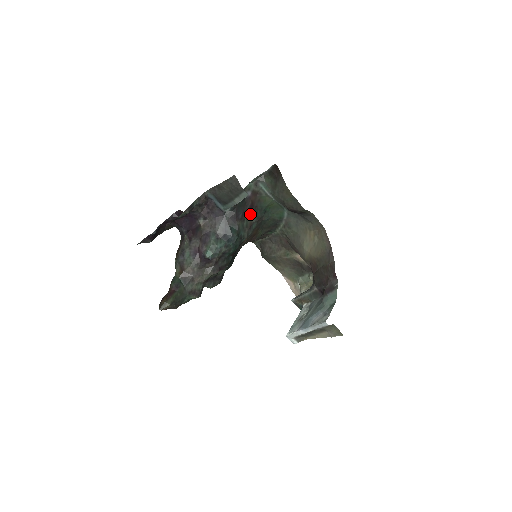
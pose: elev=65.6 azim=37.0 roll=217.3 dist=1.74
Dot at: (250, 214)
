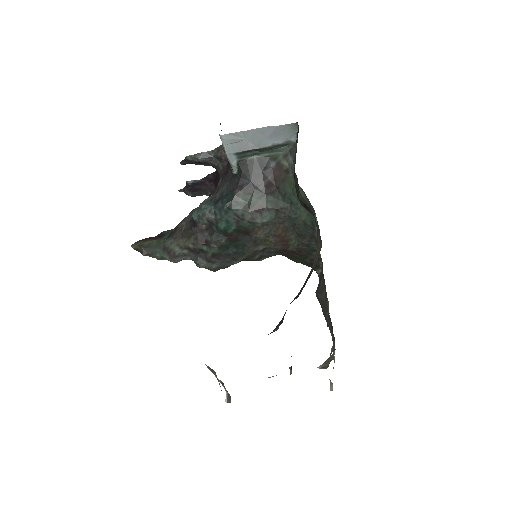
Dot at: (267, 194)
